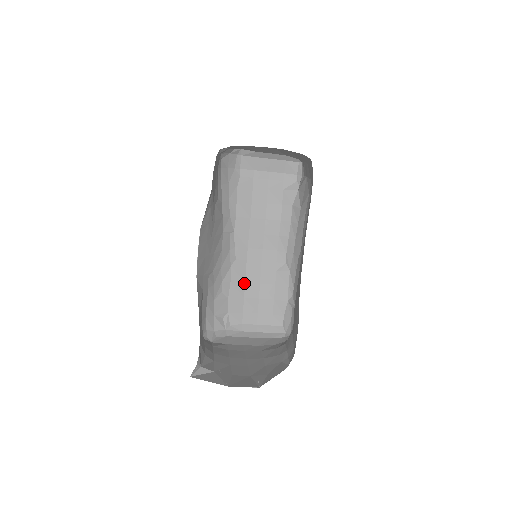
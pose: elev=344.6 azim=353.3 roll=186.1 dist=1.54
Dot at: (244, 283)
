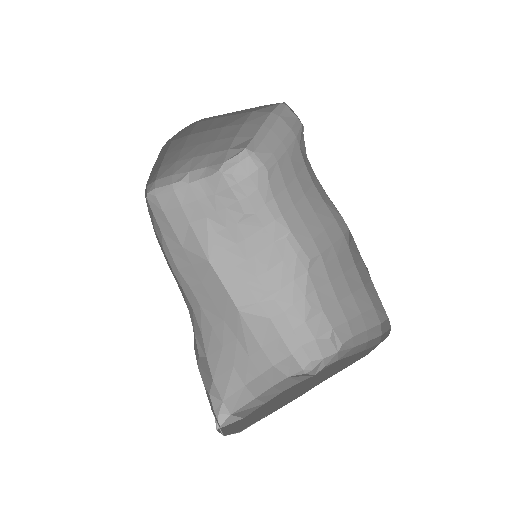
Dot at: (330, 283)
